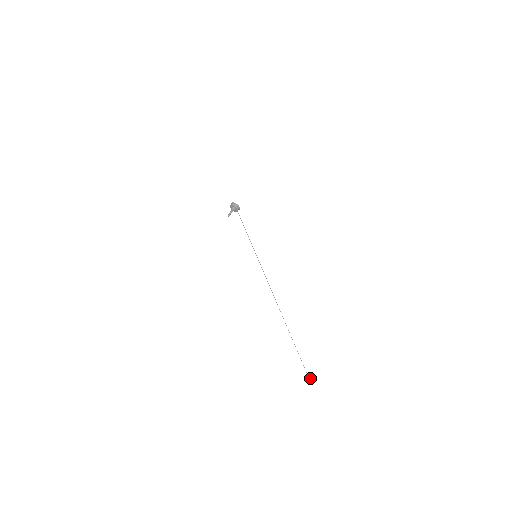
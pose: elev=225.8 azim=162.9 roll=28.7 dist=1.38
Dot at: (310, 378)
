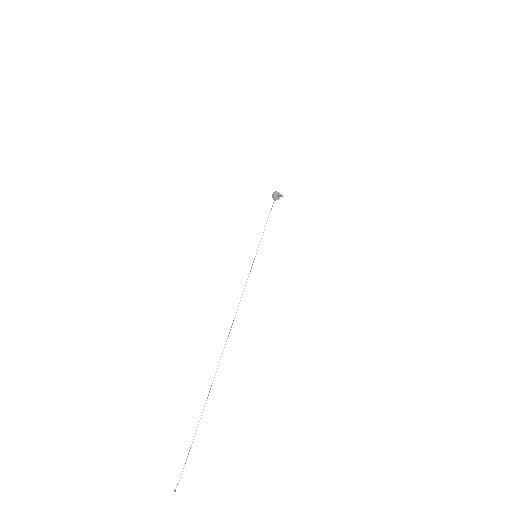
Dot at: (175, 489)
